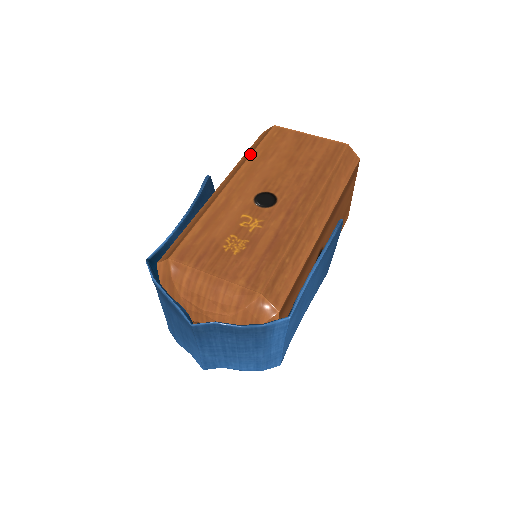
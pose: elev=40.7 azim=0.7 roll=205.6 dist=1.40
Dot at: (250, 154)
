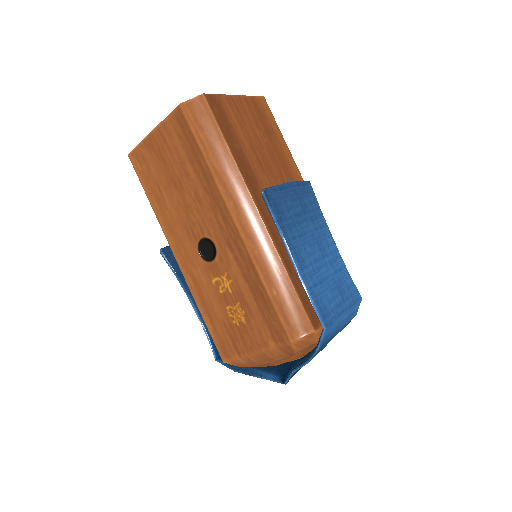
Dot at: occluded
